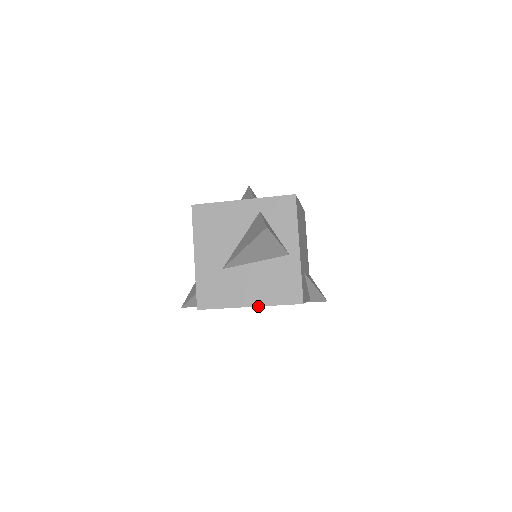
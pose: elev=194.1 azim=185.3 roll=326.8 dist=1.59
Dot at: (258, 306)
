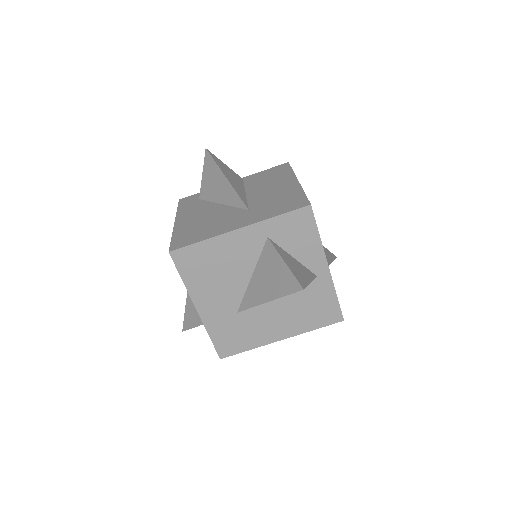
Dot at: occluded
